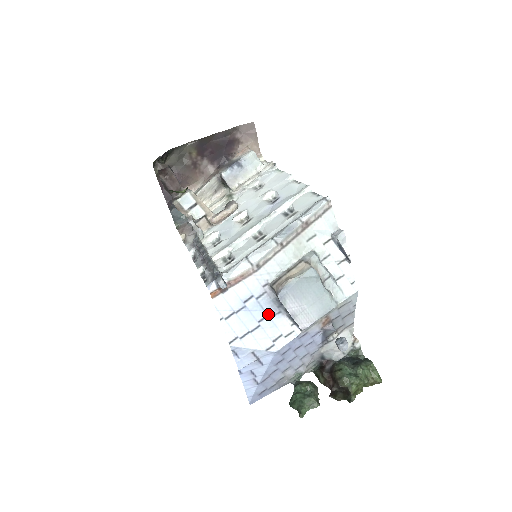
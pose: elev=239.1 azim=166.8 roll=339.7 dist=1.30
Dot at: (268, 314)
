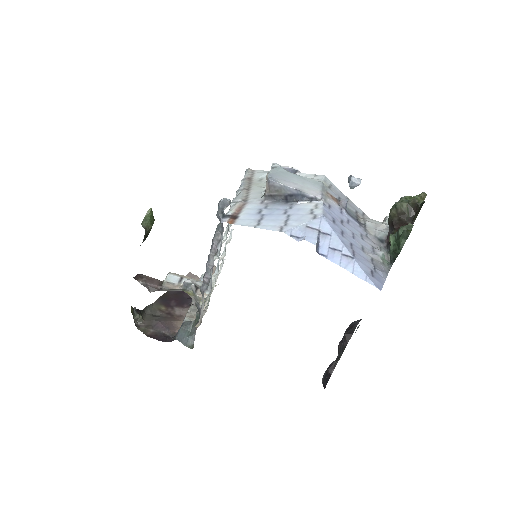
Dot at: (285, 209)
